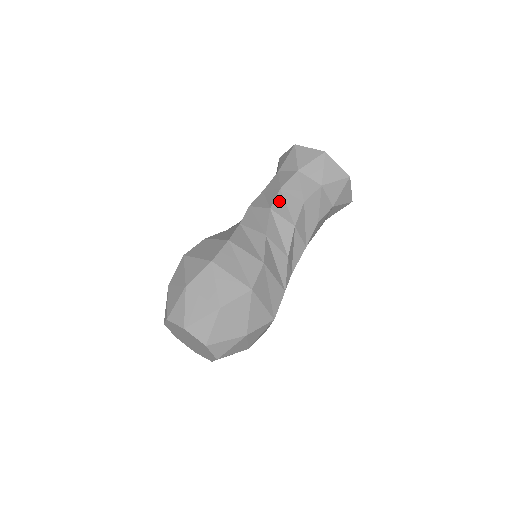
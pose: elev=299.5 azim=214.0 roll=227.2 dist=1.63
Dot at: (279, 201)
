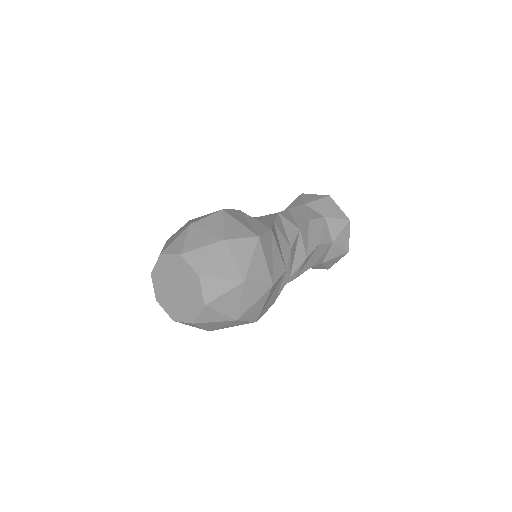
Dot at: (306, 229)
